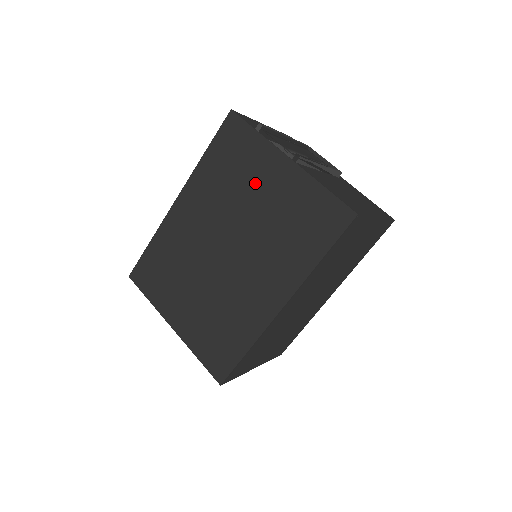
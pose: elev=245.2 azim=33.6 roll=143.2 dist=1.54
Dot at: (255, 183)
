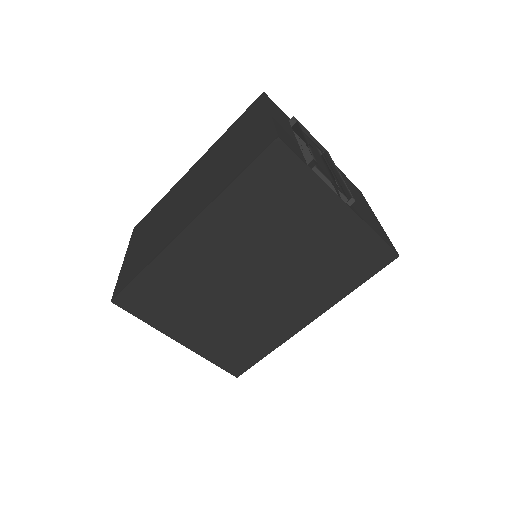
Dot at: (299, 221)
